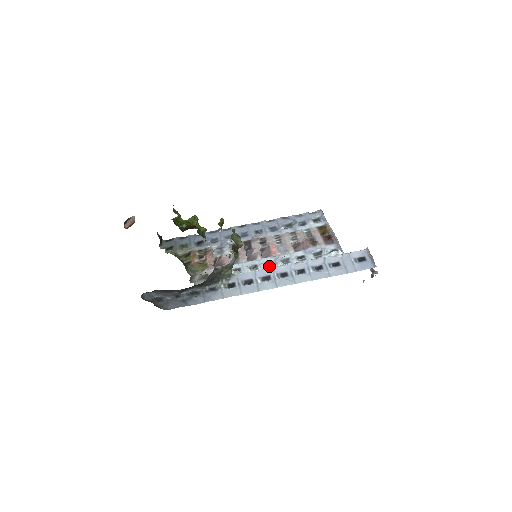
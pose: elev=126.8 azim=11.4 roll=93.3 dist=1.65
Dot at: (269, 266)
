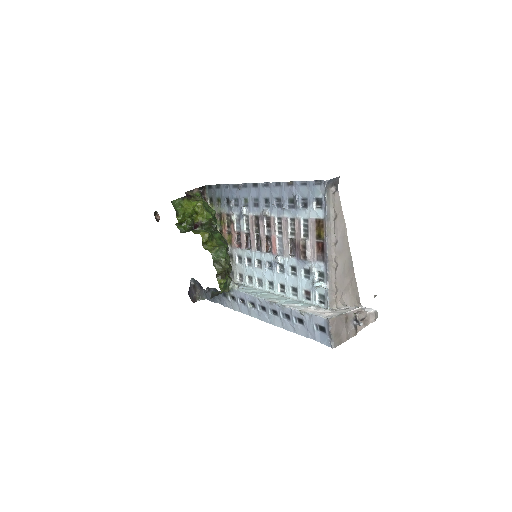
Dot at: (269, 268)
